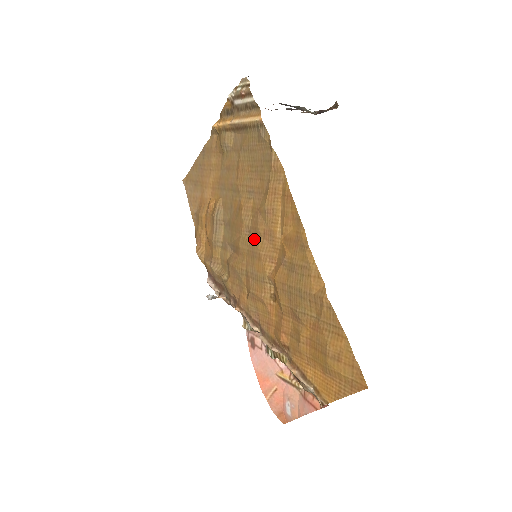
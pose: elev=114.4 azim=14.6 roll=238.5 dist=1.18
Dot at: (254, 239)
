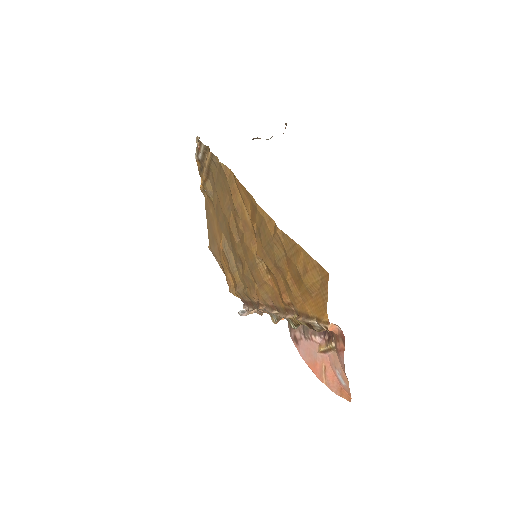
Dot at: (242, 239)
